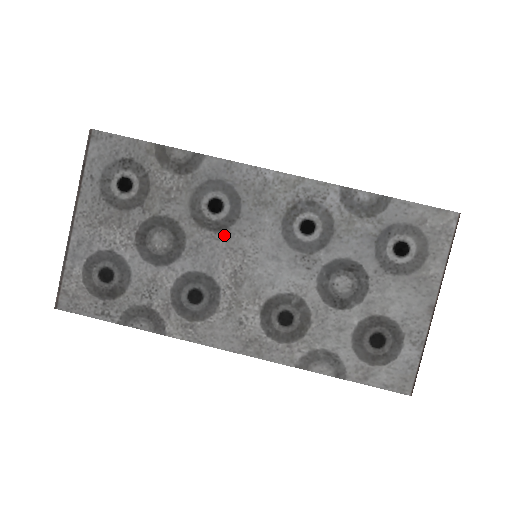
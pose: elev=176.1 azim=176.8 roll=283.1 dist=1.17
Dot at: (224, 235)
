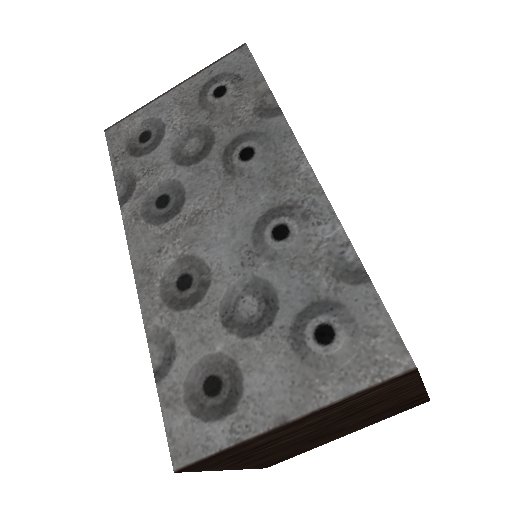
Dot at: (227, 179)
